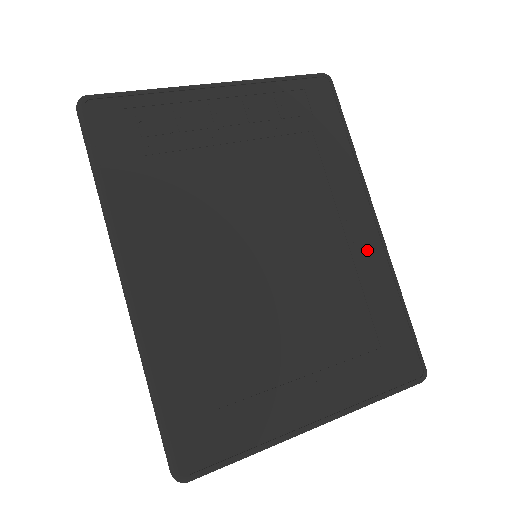
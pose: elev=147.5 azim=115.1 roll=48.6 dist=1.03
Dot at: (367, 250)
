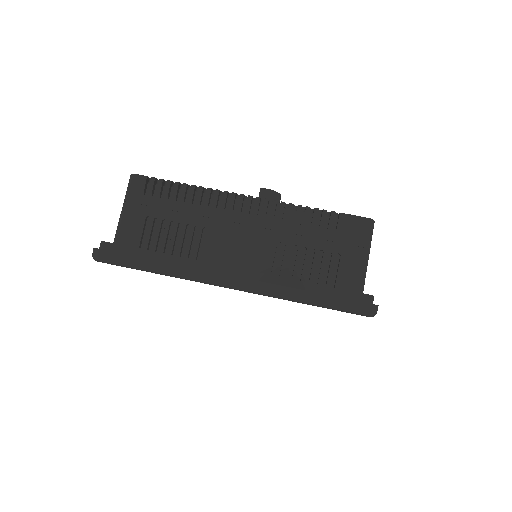
Dot at: occluded
